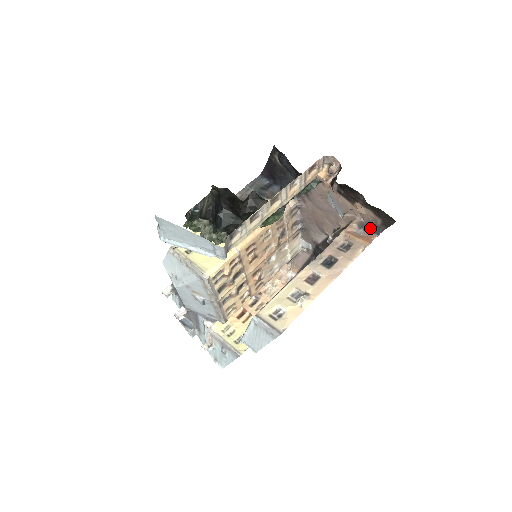
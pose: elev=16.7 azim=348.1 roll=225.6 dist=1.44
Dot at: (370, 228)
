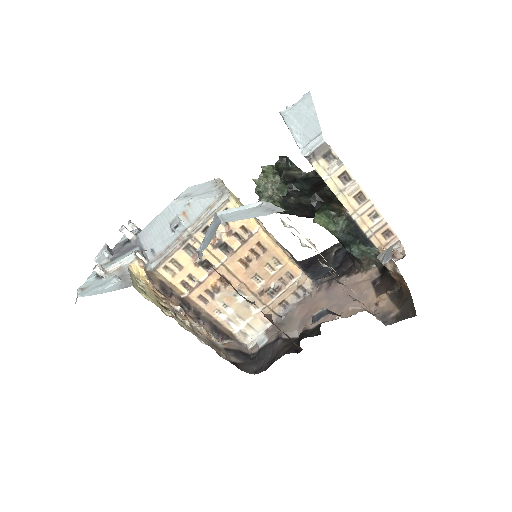
Dot at: occluded
